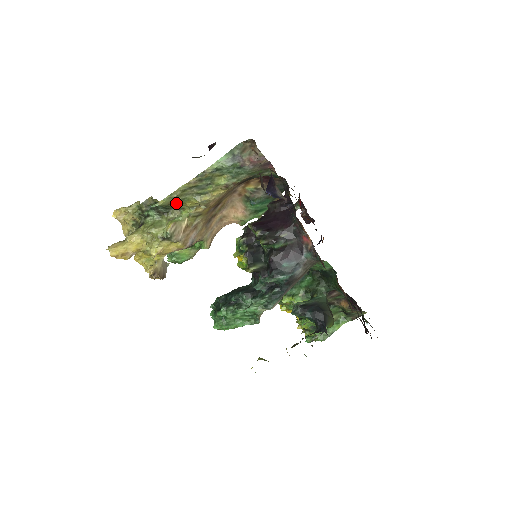
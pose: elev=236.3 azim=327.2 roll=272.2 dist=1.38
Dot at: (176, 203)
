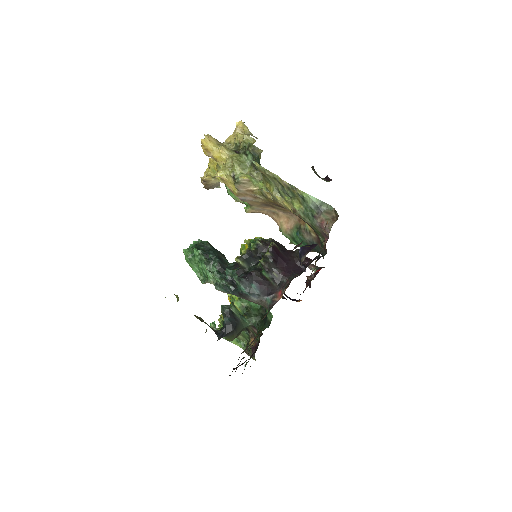
Dot at: (264, 175)
